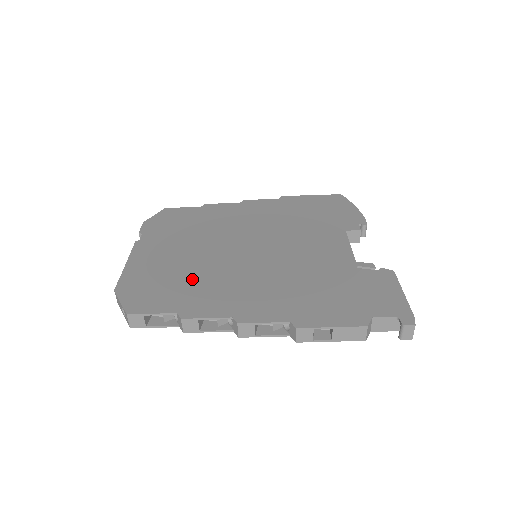
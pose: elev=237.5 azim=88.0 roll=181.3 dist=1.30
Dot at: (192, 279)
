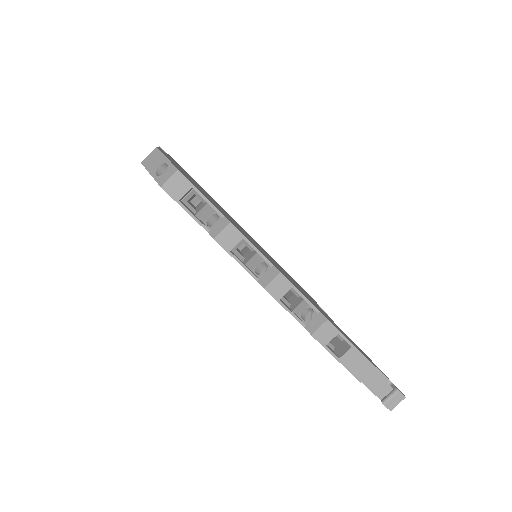
Dot at: occluded
